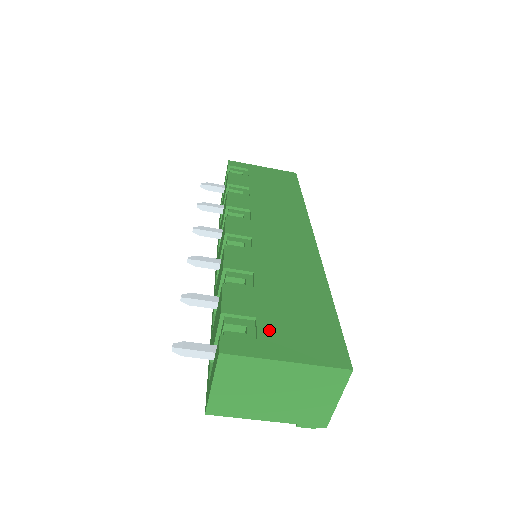
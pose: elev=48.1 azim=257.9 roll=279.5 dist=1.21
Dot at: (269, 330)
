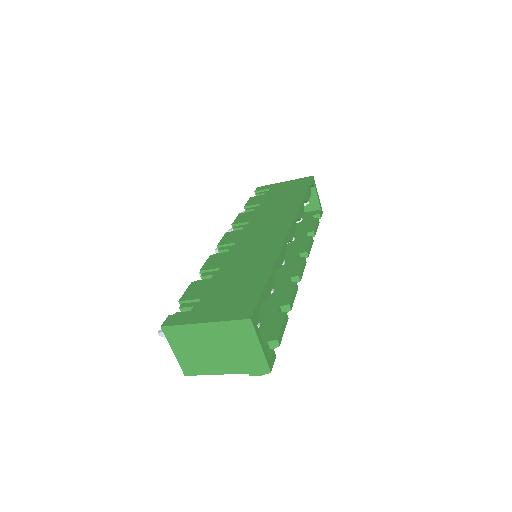
Dot at: (204, 305)
